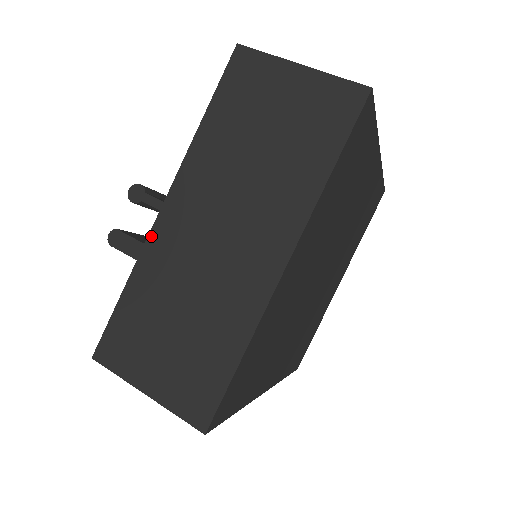
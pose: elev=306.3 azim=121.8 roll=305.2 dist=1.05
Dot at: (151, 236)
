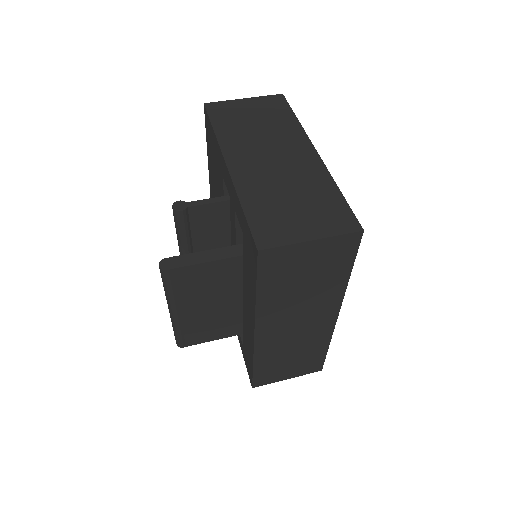
Dot at: (234, 179)
